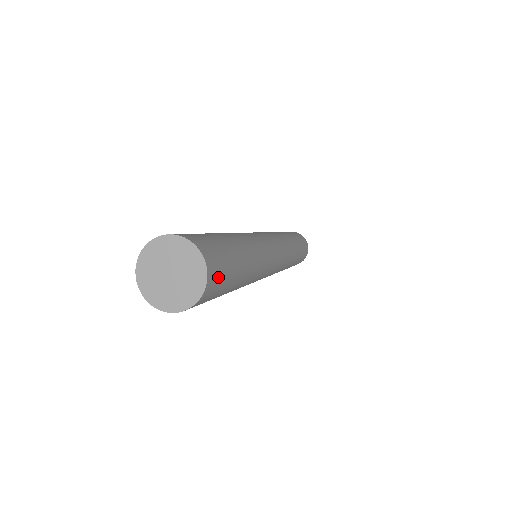
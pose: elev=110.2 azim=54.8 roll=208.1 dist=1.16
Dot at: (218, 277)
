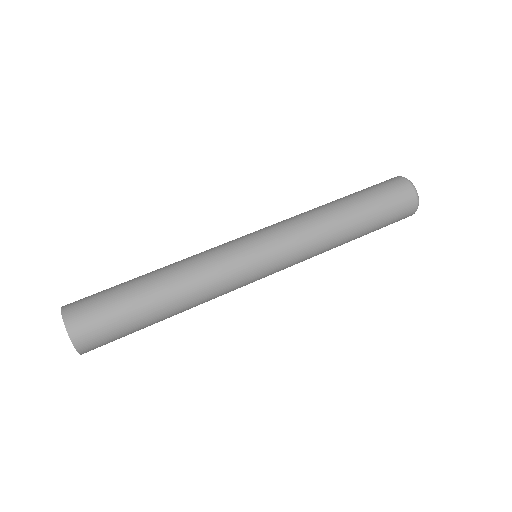
Dot at: occluded
